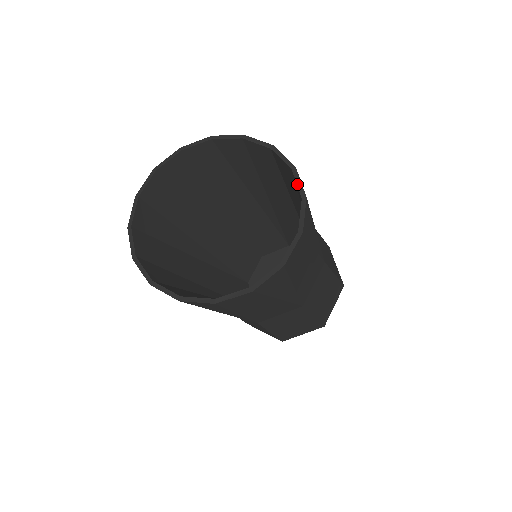
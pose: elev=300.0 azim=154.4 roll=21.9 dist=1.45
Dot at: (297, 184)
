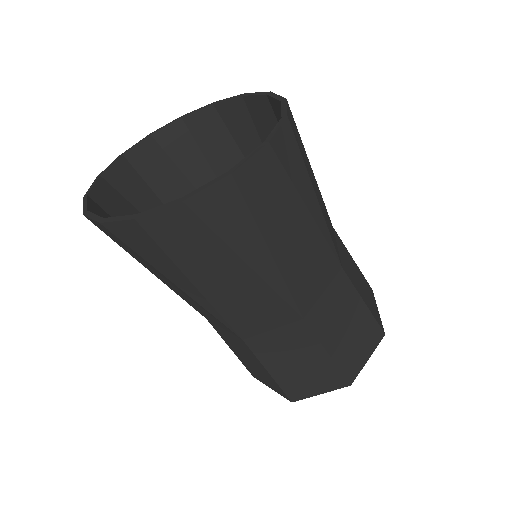
Dot at: (255, 95)
